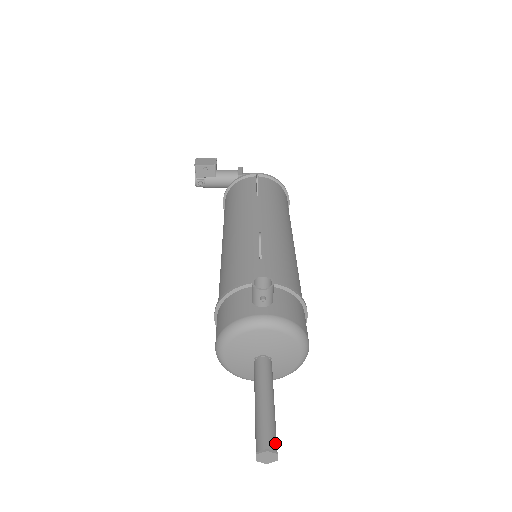
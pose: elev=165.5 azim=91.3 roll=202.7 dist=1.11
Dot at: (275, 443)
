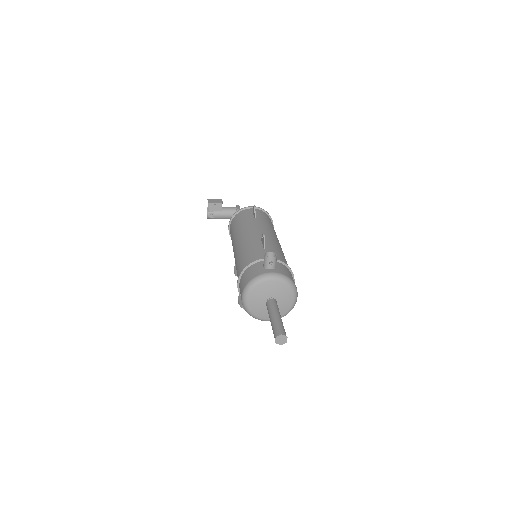
Dot at: (285, 333)
